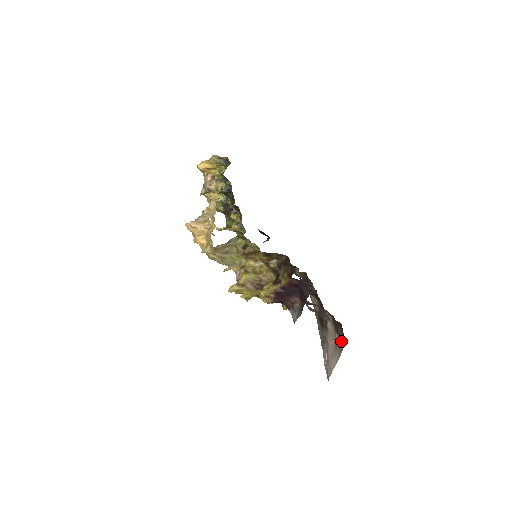
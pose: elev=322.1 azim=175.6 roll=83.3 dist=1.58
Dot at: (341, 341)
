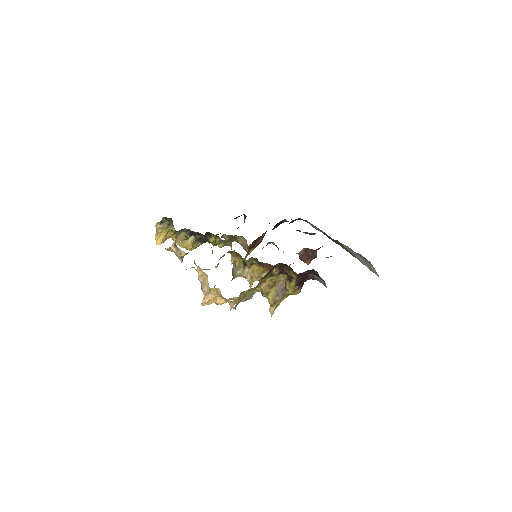
Dot at: occluded
